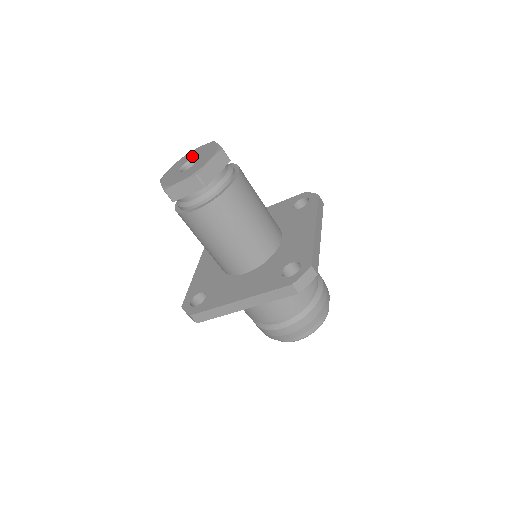
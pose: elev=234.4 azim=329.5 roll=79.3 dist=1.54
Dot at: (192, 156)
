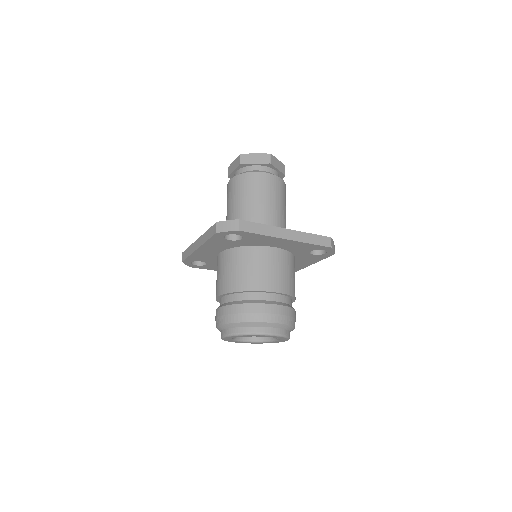
Dot at: occluded
